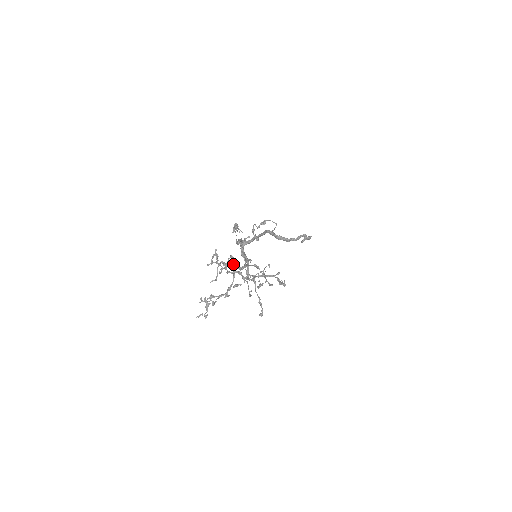
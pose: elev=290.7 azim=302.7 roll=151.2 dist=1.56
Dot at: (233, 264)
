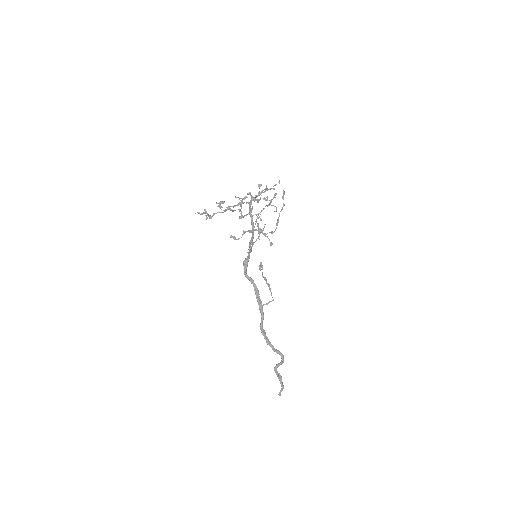
Dot at: (251, 208)
